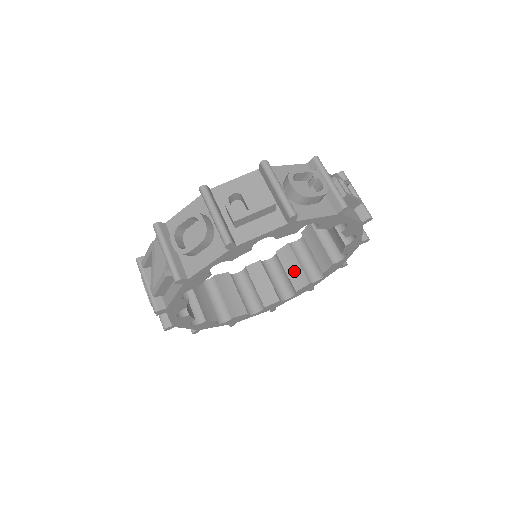
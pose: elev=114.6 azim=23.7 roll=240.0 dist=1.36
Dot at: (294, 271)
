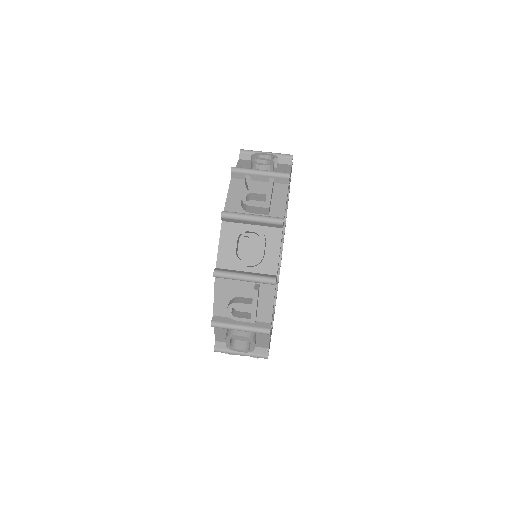
Dot at: occluded
